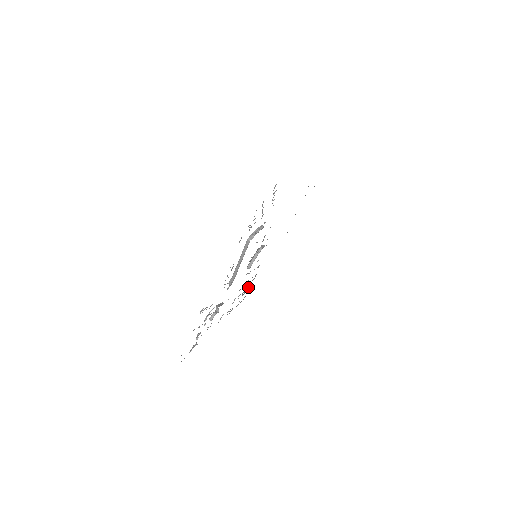
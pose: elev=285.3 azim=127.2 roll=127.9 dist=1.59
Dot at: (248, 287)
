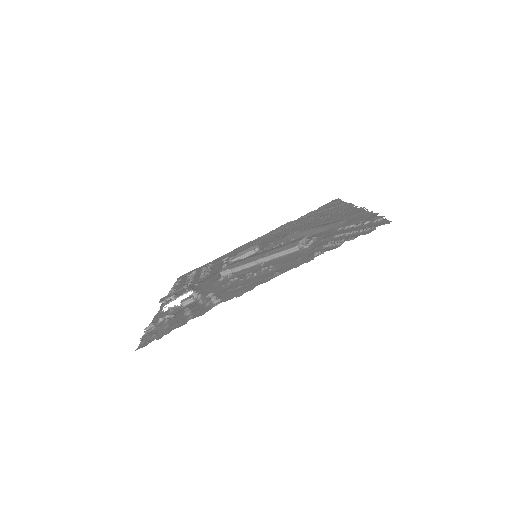
Dot at: (195, 272)
